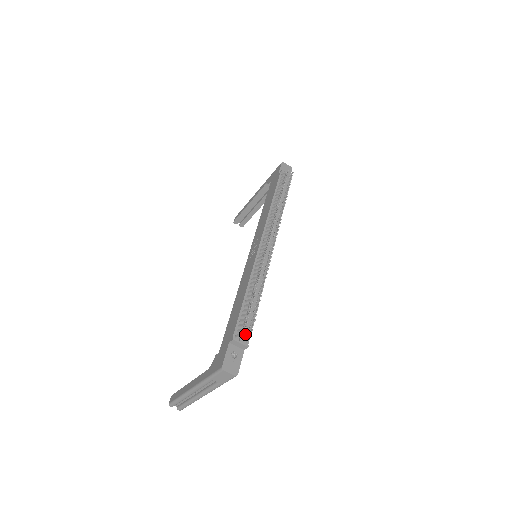
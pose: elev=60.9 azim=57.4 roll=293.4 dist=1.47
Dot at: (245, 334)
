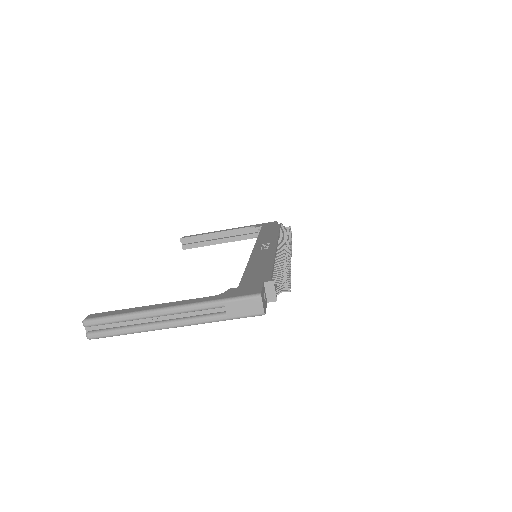
Dot at: occluded
